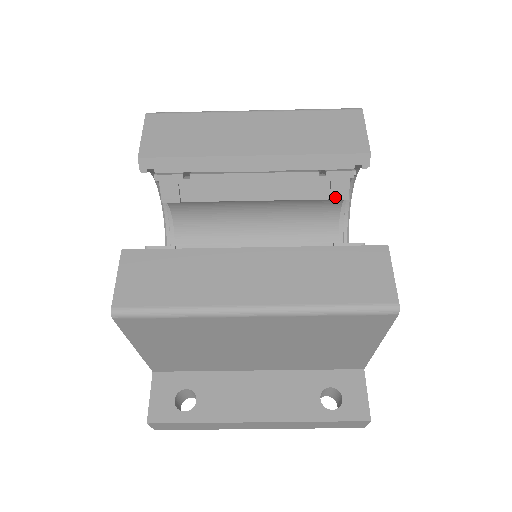
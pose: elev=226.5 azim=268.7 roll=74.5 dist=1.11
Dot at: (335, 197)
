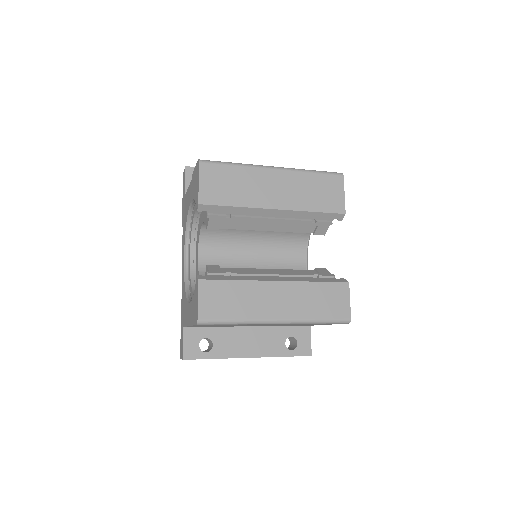
Dot at: (317, 234)
